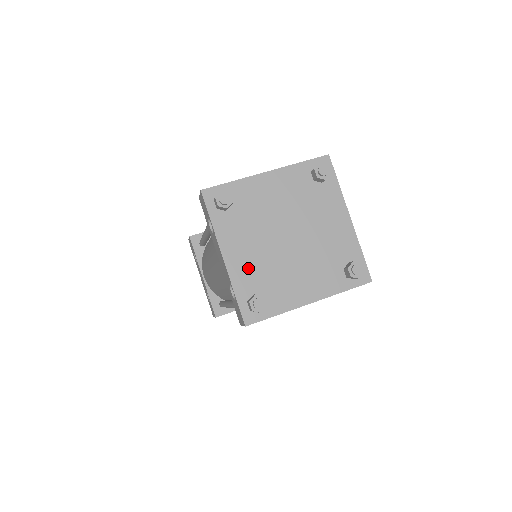
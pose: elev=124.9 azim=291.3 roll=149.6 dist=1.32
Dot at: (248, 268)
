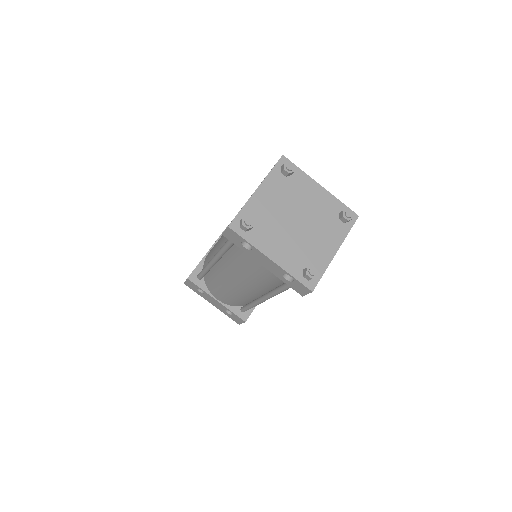
Dot at: (289, 256)
